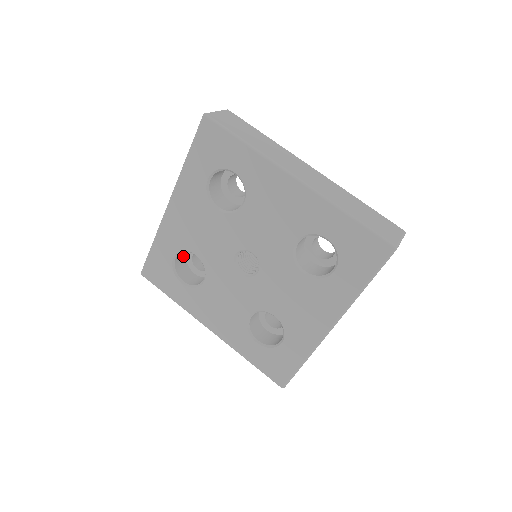
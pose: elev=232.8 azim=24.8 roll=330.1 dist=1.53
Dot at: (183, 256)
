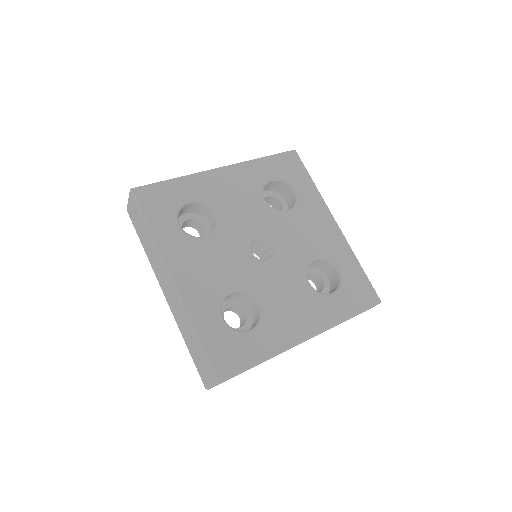
Dot at: occluded
